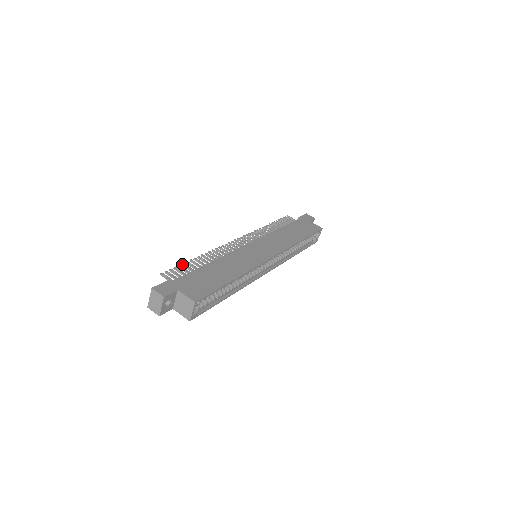
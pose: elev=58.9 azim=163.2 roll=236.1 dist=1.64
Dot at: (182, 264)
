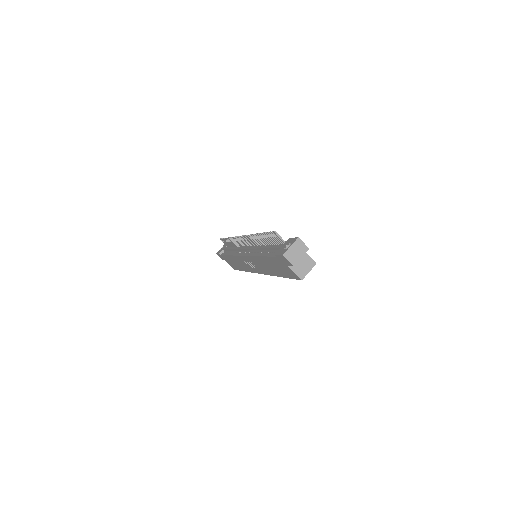
Dot at: (266, 233)
